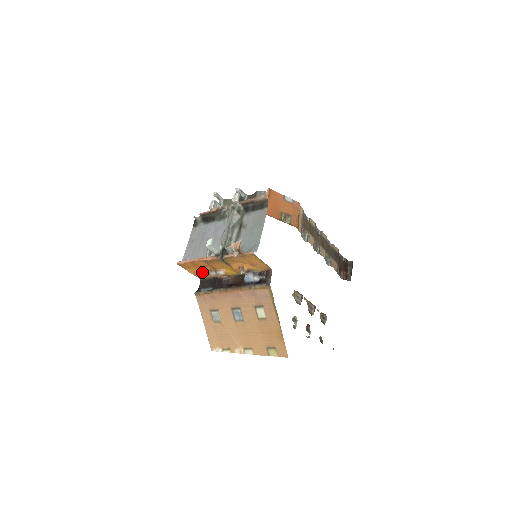
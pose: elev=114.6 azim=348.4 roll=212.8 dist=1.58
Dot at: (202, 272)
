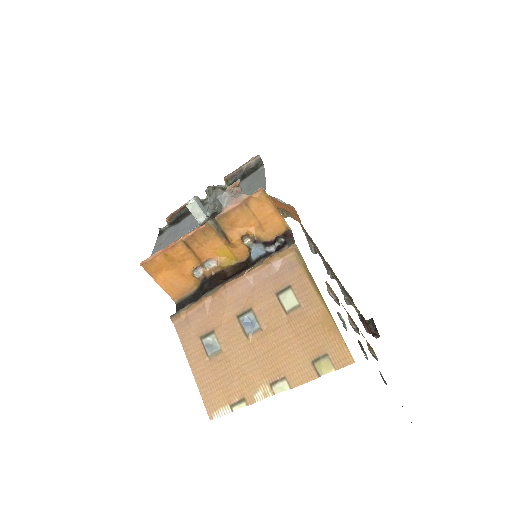
Dot at: (180, 280)
